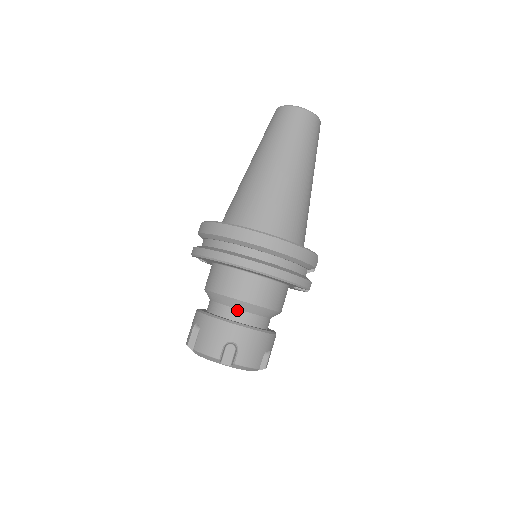
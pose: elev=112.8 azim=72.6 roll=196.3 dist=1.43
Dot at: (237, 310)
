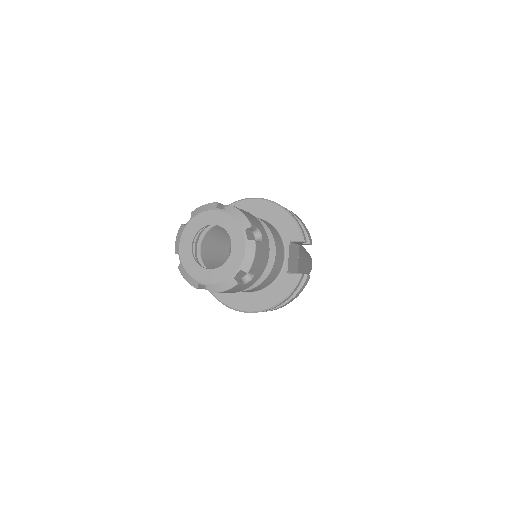
Dot at: occluded
